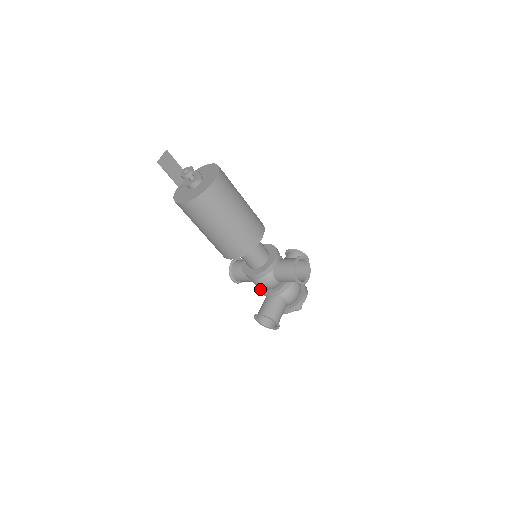
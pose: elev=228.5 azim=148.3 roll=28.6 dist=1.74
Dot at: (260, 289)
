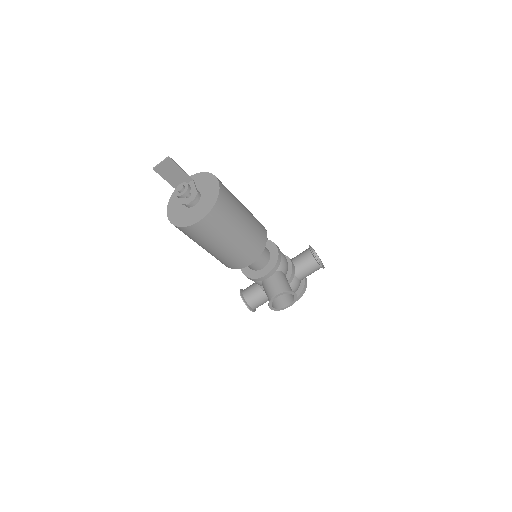
Dot at: occluded
